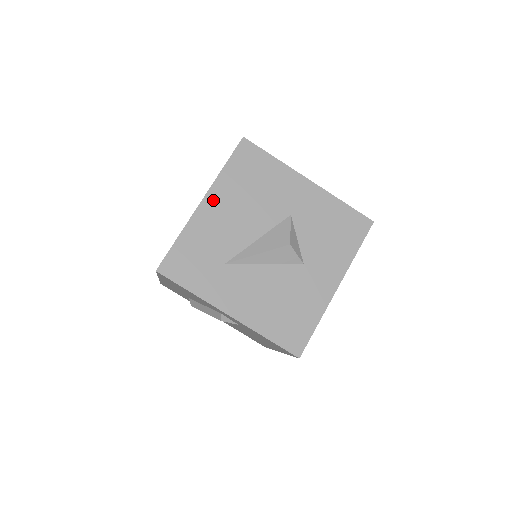
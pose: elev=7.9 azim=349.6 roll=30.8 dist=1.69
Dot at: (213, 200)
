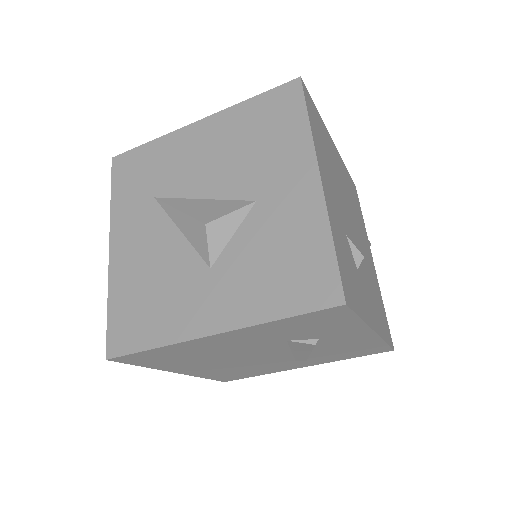
Dot at: (208, 127)
